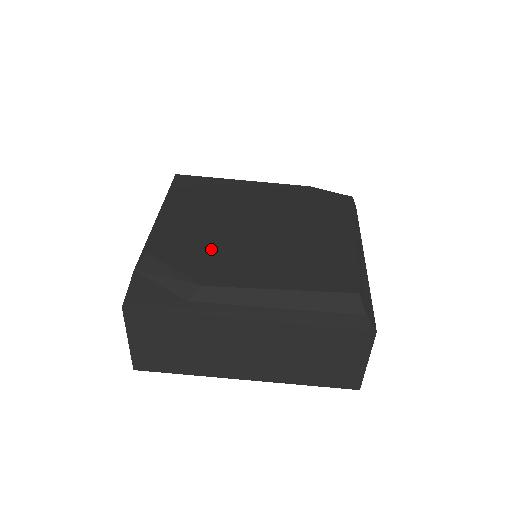
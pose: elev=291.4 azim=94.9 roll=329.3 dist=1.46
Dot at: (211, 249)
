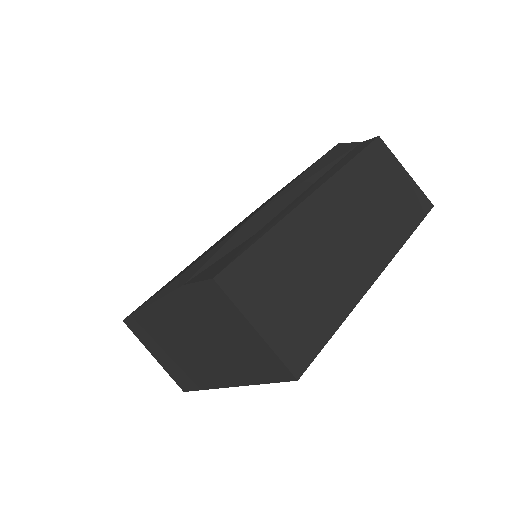
Dot at: (221, 240)
